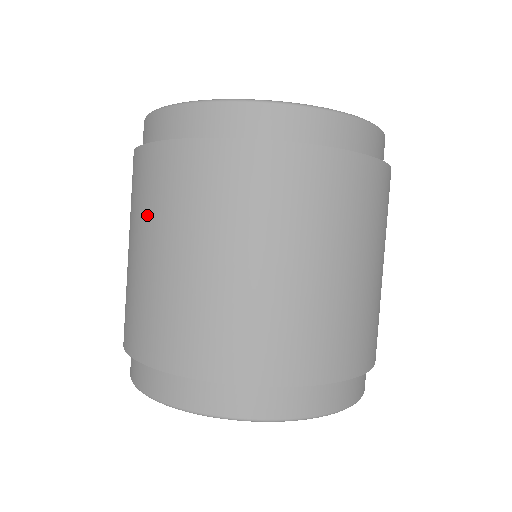
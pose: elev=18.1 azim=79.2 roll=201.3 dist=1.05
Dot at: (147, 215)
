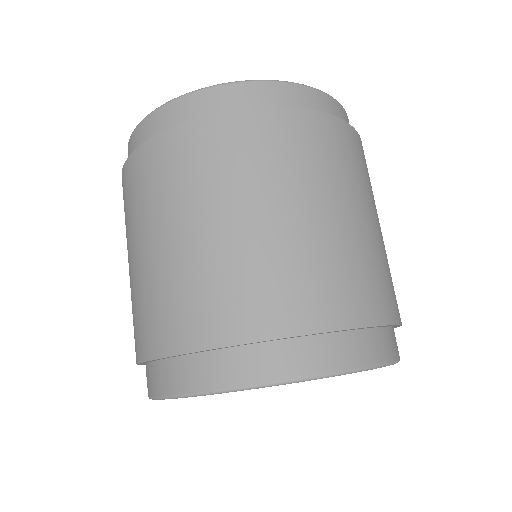
Dot at: (211, 184)
